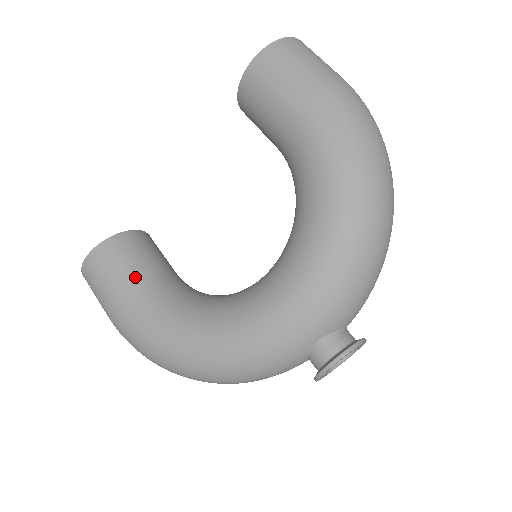
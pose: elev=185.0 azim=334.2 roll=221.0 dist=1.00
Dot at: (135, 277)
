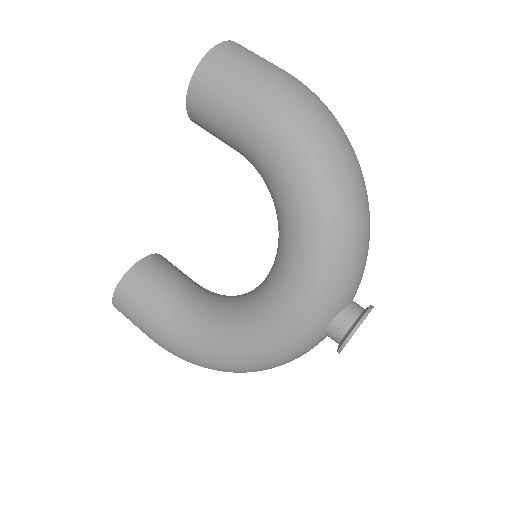
Dot at: (160, 303)
